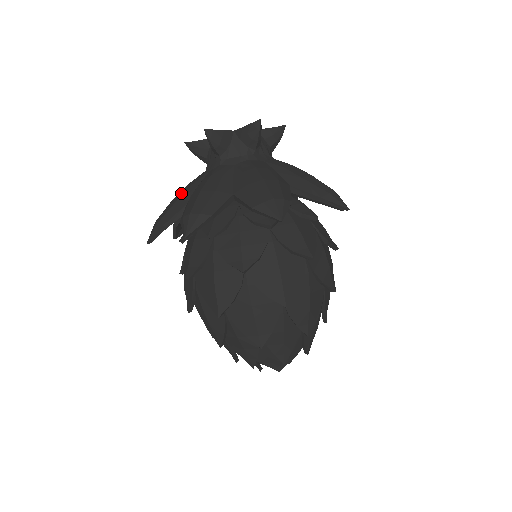
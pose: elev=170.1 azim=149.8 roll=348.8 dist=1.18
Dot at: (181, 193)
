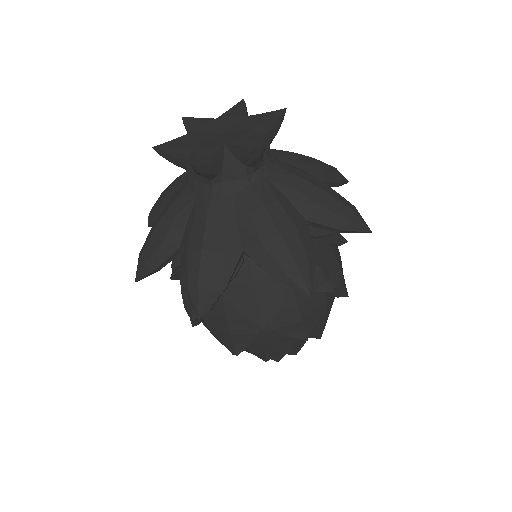
Dot at: (165, 224)
